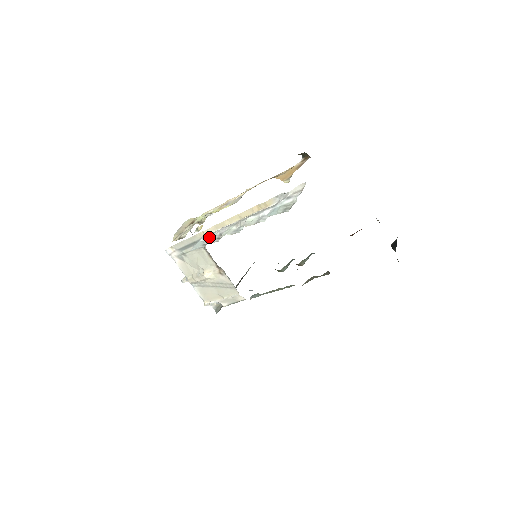
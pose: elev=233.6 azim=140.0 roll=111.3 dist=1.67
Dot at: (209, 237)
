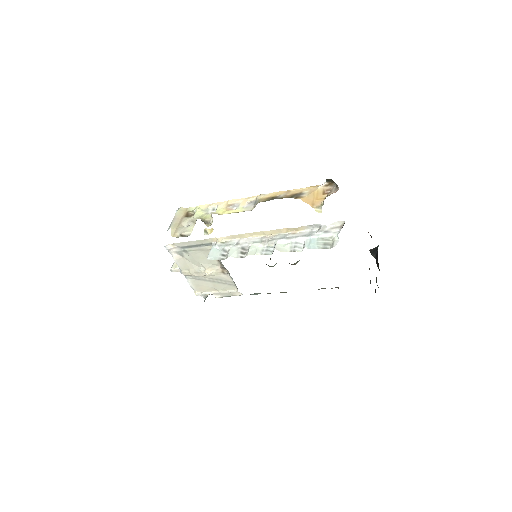
Dot at: (227, 247)
